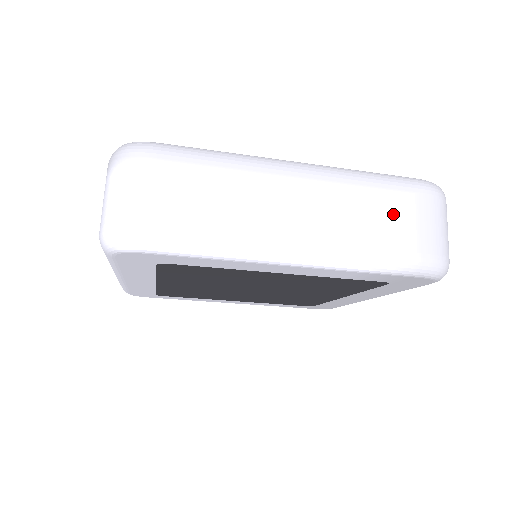
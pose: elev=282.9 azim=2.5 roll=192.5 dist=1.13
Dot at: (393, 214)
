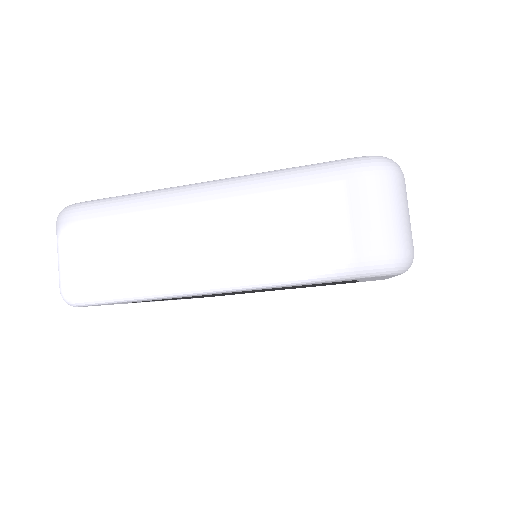
Dot at: (314, 214)
